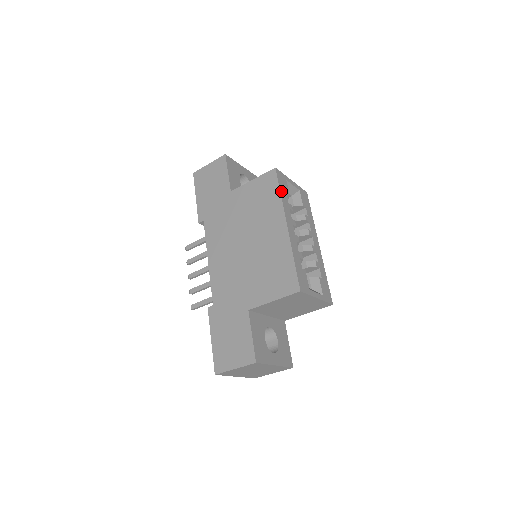
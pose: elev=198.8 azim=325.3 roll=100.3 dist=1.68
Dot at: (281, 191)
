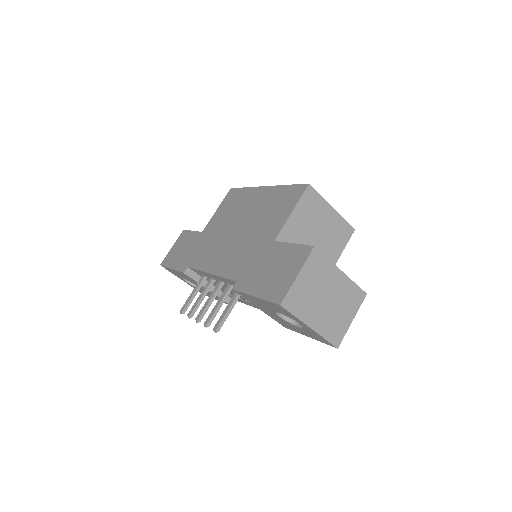
Dot at: occluded
